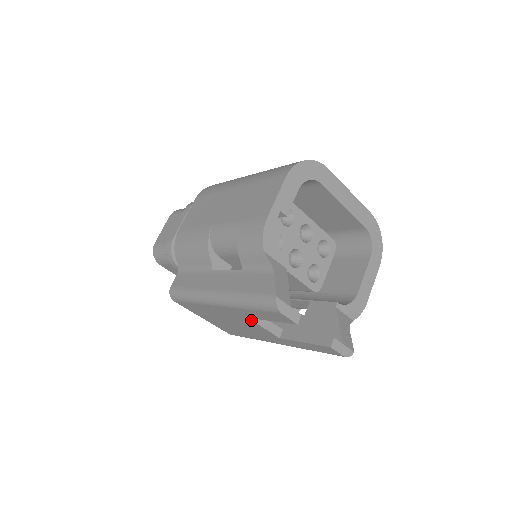
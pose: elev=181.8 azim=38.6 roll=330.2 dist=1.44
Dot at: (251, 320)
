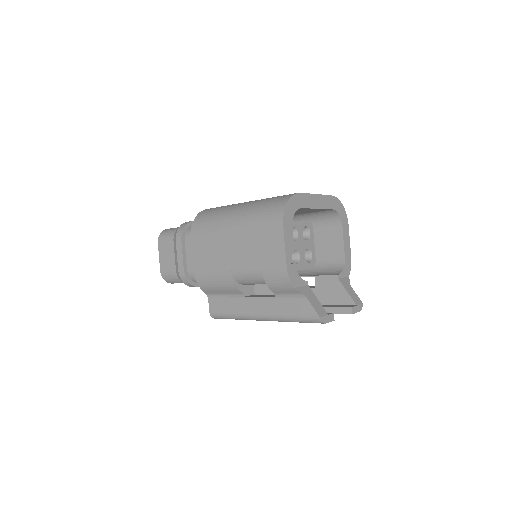
Dot at: occluded
